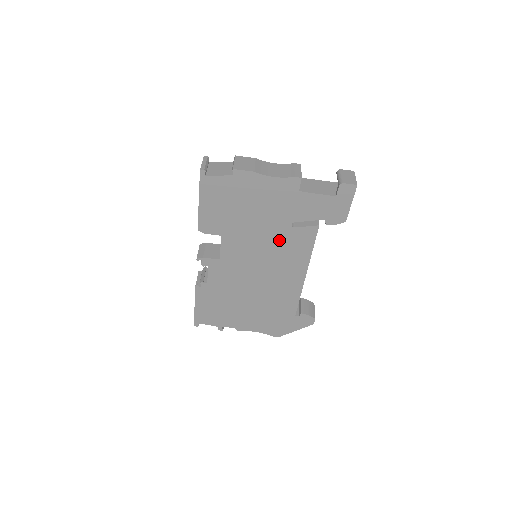
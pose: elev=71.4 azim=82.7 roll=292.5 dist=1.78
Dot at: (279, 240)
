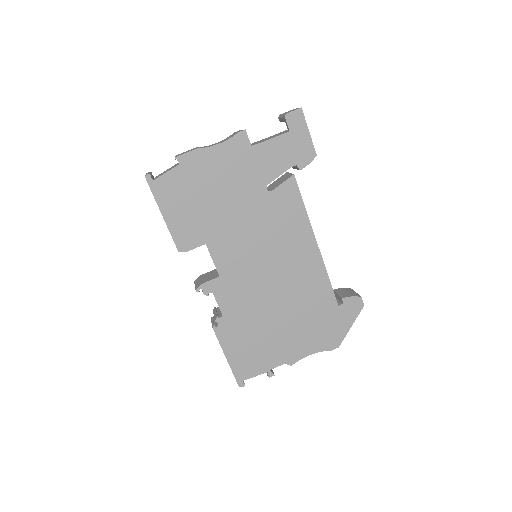
Dot at: (265, 216)
